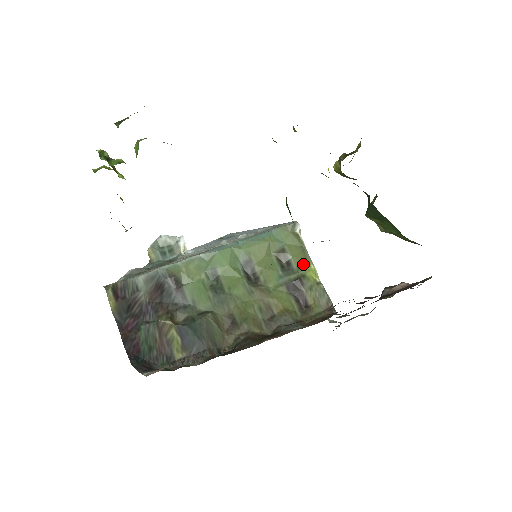
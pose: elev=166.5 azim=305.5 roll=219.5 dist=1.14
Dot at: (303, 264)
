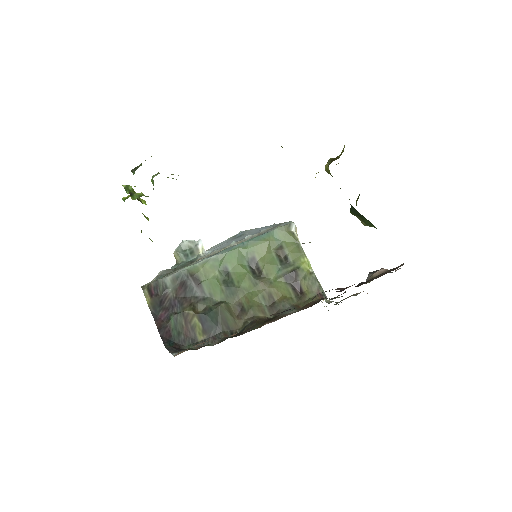
Dot at: (298, 258)
